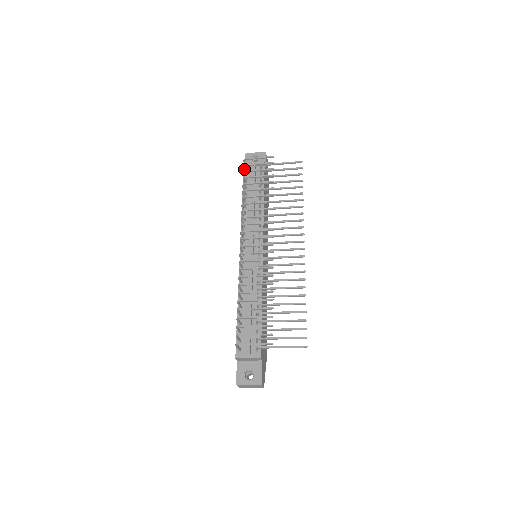
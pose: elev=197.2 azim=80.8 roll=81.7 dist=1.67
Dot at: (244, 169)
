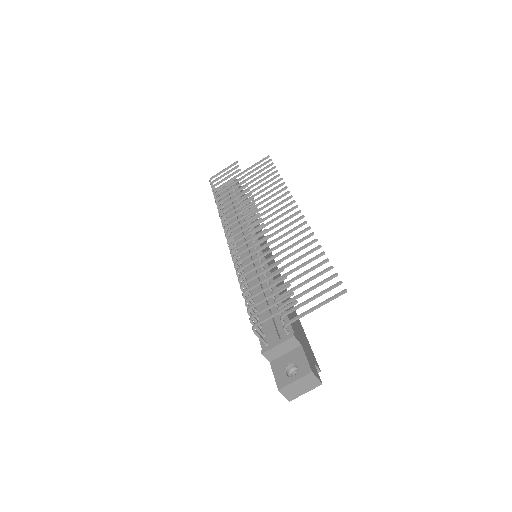
Dot at: occluded
